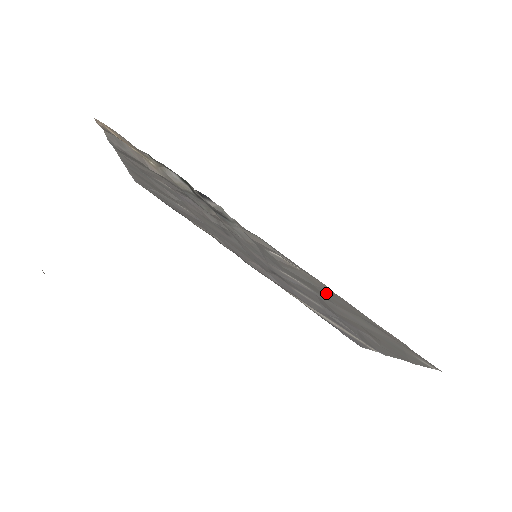
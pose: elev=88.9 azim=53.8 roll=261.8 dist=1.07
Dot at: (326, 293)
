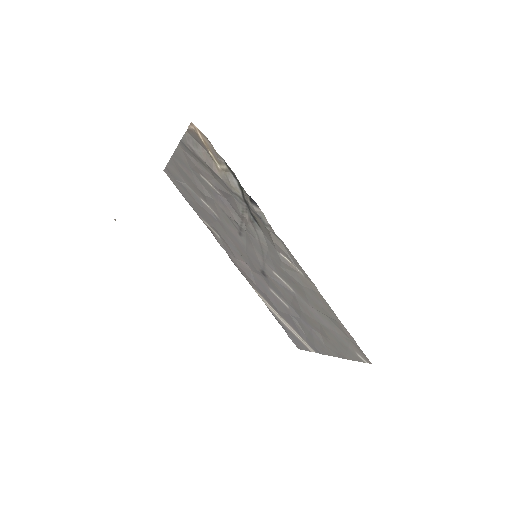
Dot at: (310, 293)
